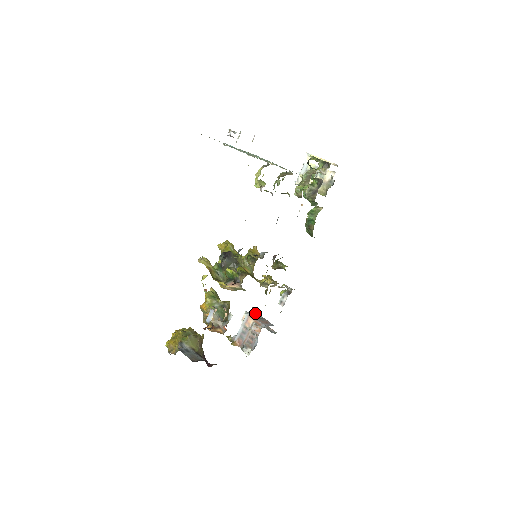
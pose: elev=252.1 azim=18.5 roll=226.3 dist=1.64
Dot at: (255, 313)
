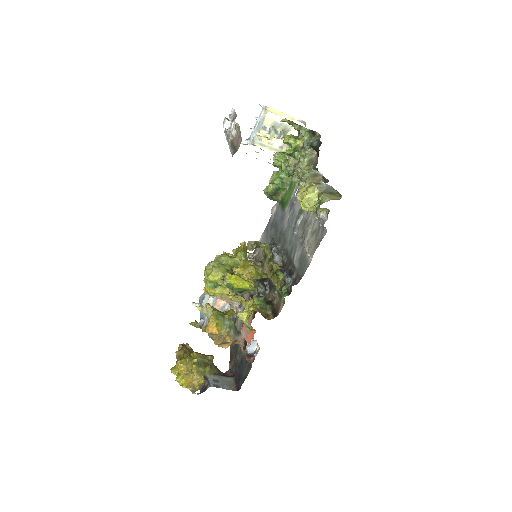
Dot at: occluded
